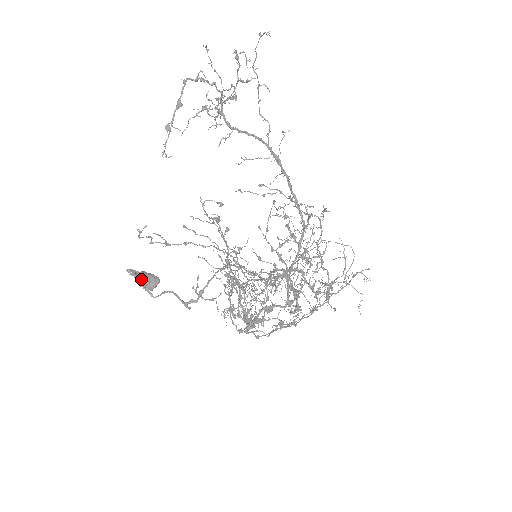
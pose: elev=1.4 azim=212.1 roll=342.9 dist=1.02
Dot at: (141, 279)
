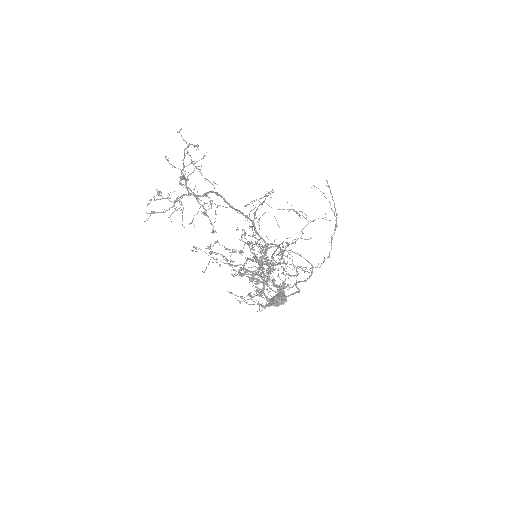
Dot at: (281, 299)
